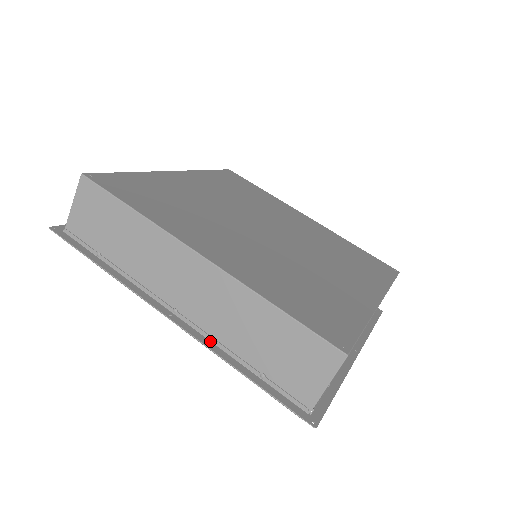
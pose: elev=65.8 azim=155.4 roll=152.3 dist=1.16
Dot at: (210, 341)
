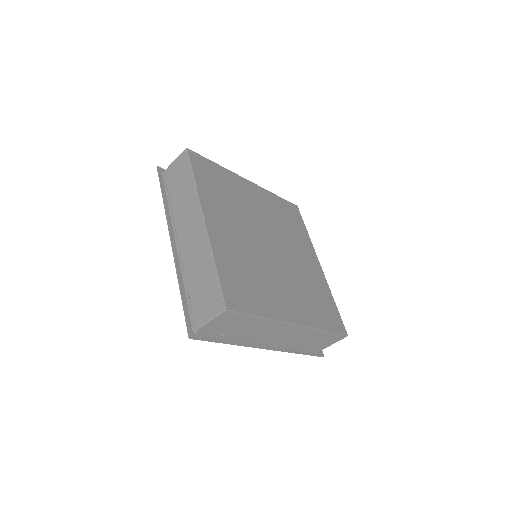
Dot at: (180, 267)
